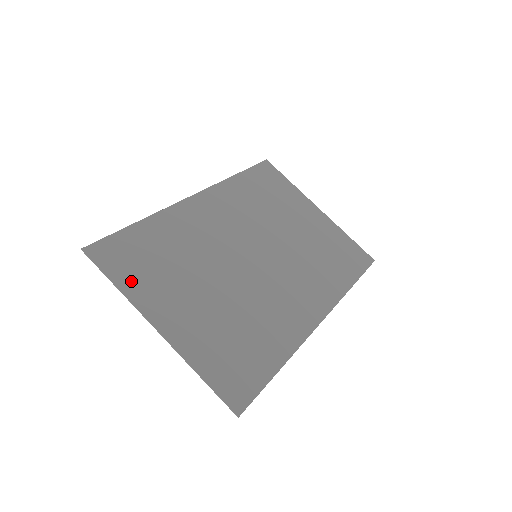
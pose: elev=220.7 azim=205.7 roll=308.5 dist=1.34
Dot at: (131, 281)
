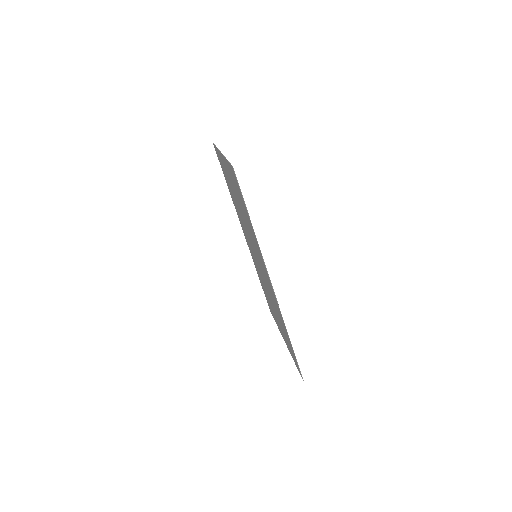
Dot at: occluded
